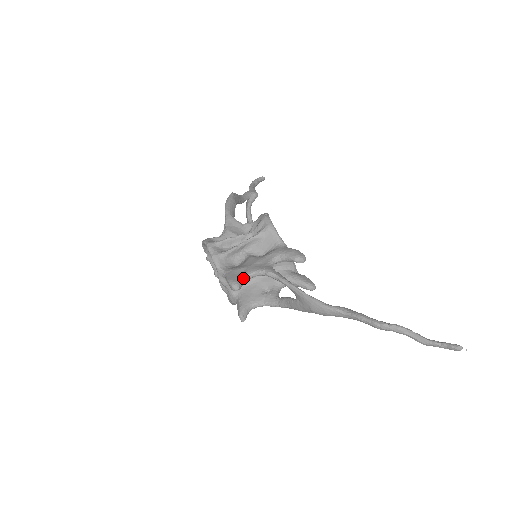
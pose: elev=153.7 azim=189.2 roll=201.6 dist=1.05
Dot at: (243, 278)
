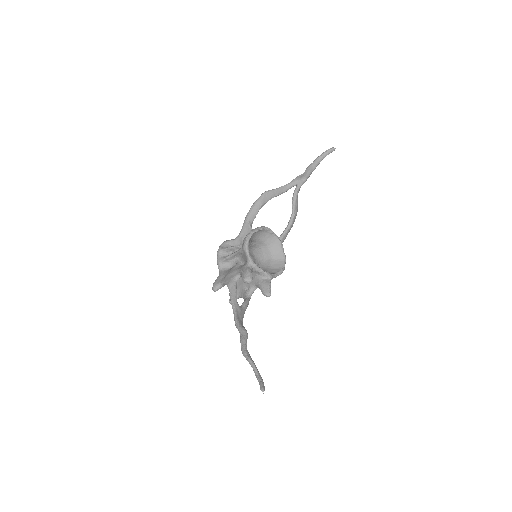
Dot at: (220, 284)
